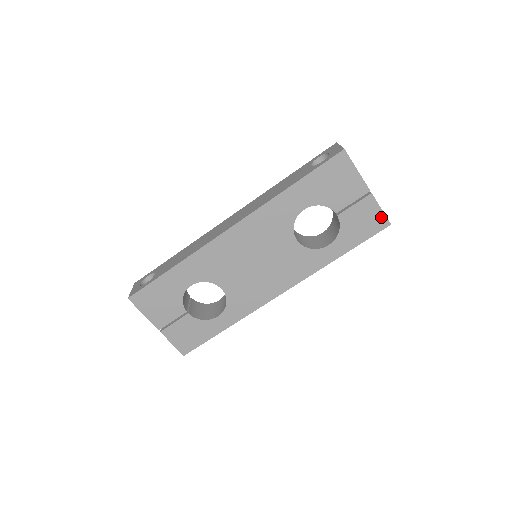
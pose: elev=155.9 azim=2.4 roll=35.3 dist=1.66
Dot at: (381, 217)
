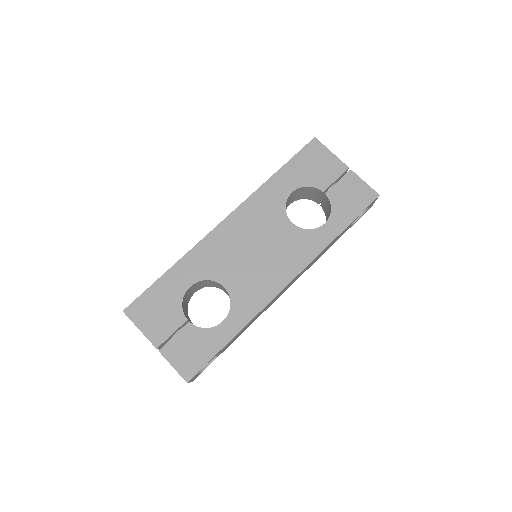
Dot at: (367, 190)
